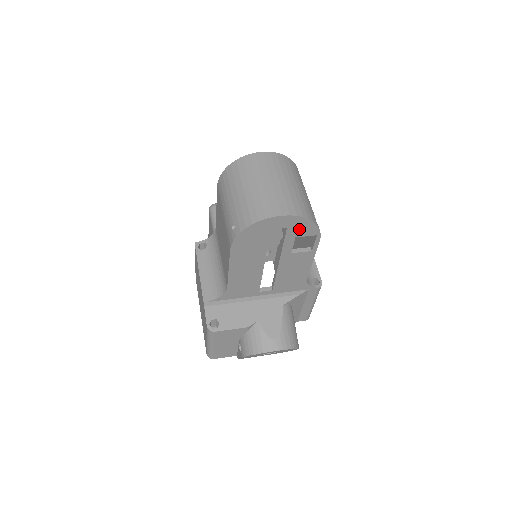
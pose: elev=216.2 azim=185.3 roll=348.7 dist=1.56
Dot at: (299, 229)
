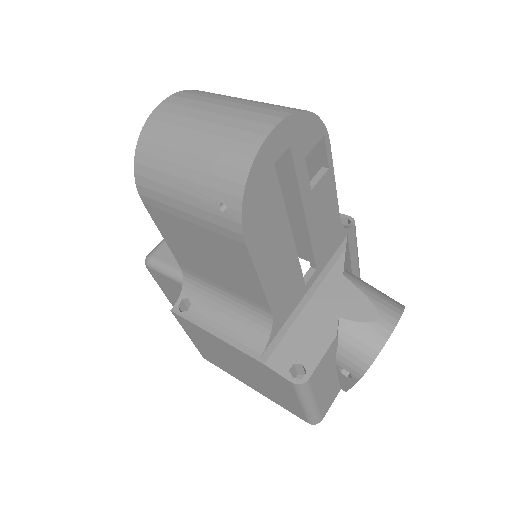
Dot at: (303, 139)
